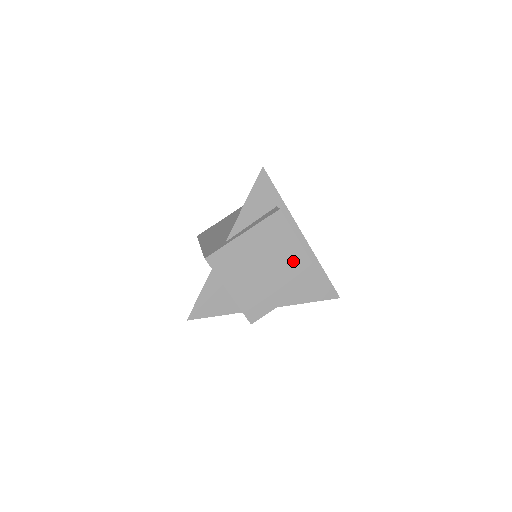
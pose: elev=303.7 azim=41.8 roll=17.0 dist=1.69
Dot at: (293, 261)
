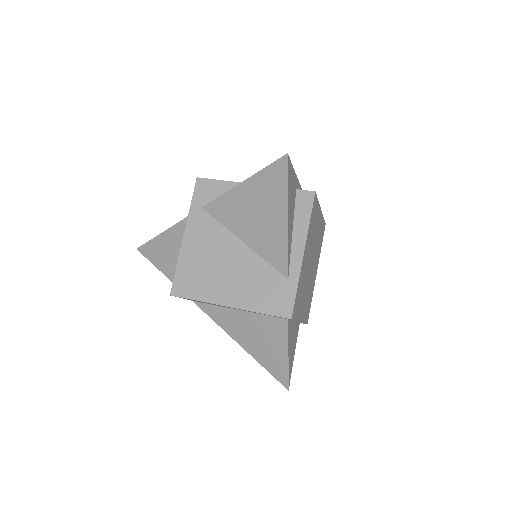
Dot at: (318, 233)
